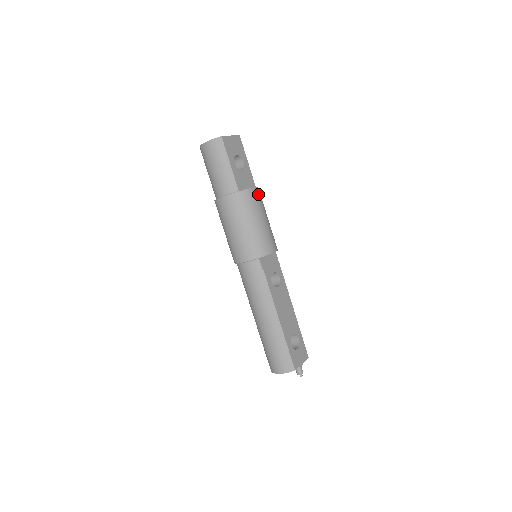
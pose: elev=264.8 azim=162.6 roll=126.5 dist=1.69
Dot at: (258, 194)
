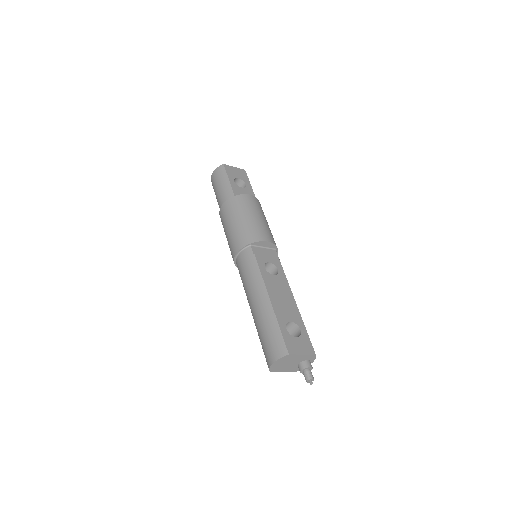
Dot at: (255, 201)
